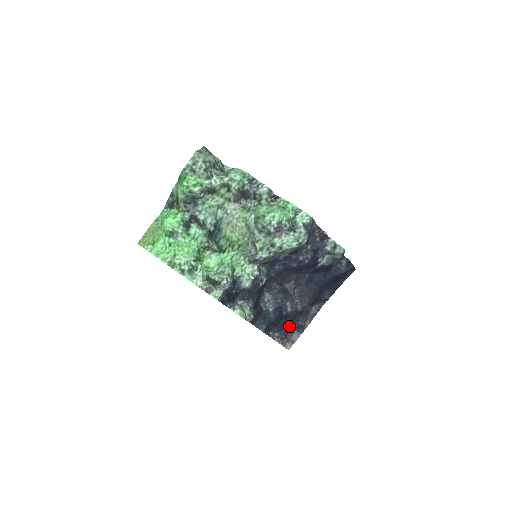
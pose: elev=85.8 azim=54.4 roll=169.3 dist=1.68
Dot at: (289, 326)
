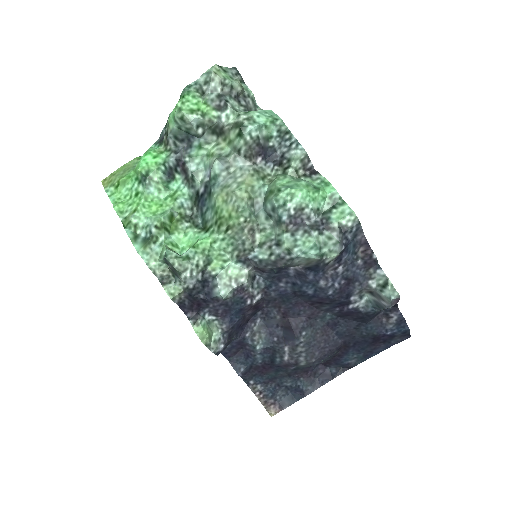
Dot at: (282, 382)
